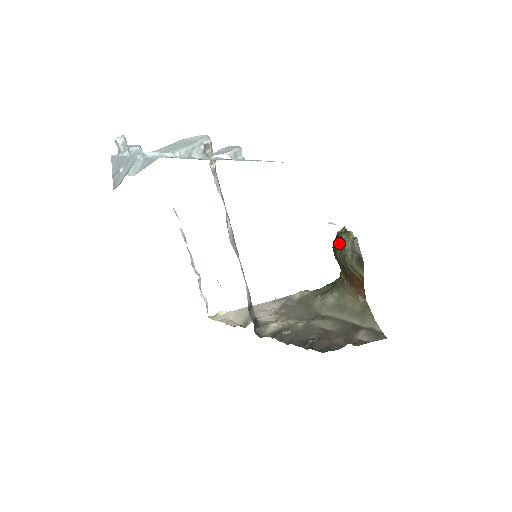
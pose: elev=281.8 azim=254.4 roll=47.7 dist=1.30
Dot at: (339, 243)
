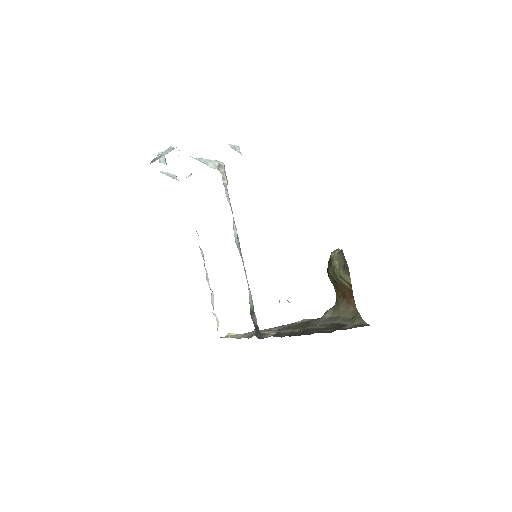
Dot at: (330, 261)
